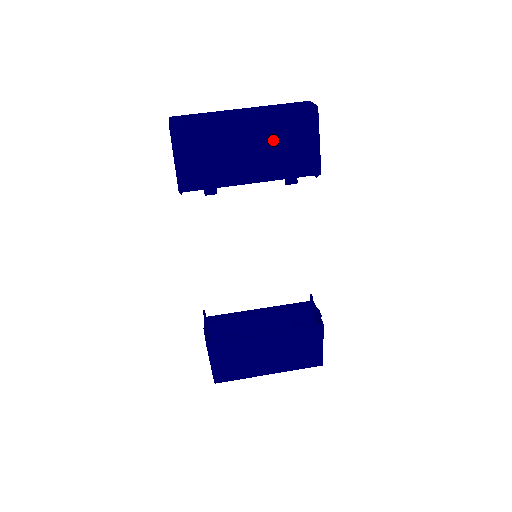
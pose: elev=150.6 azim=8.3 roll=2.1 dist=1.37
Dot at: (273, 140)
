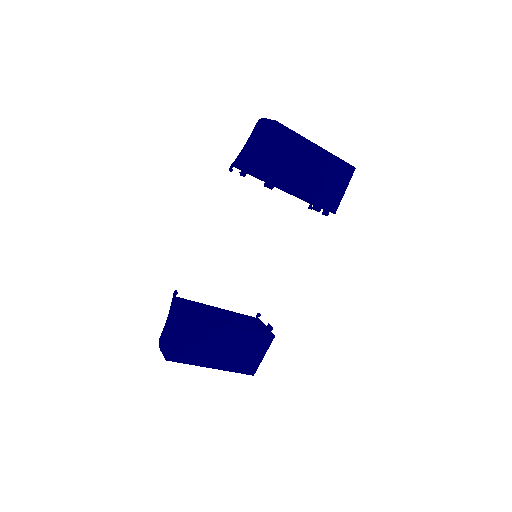
Dot at: (323, 173)
